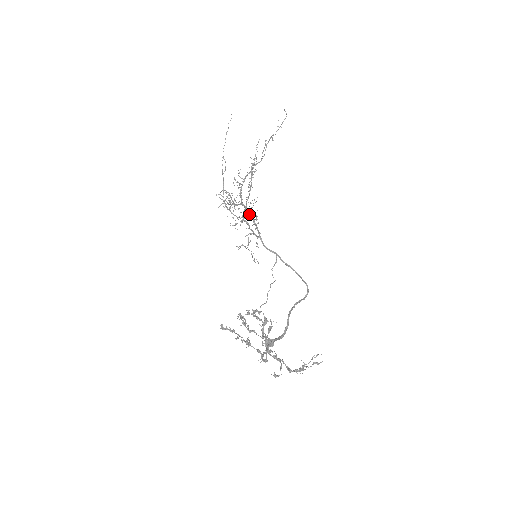
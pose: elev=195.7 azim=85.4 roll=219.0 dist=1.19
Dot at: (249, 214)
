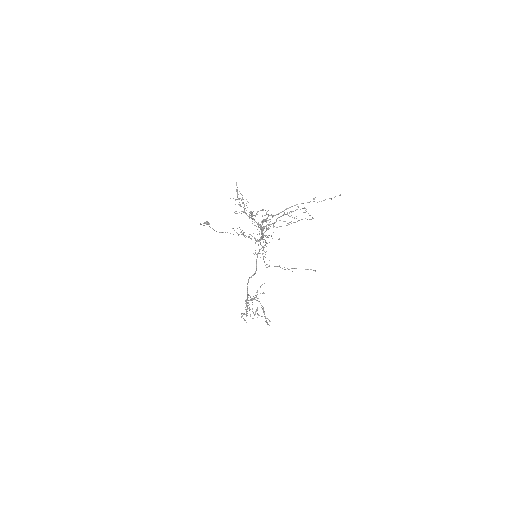
Dot at: (263, 234)
